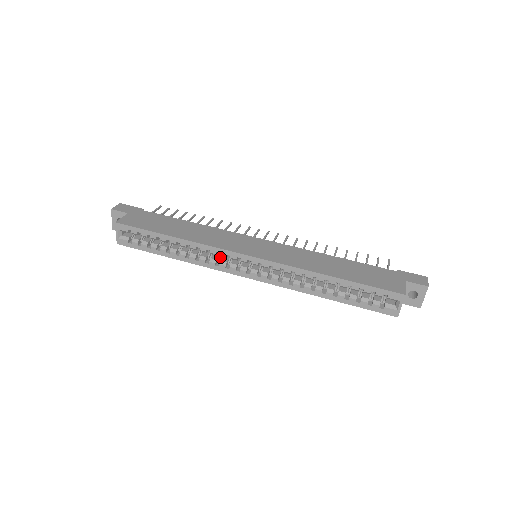
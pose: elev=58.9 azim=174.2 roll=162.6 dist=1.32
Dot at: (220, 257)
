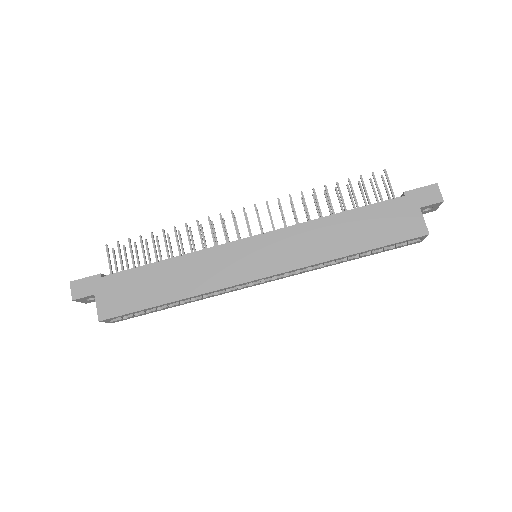
Dot at: occluded
